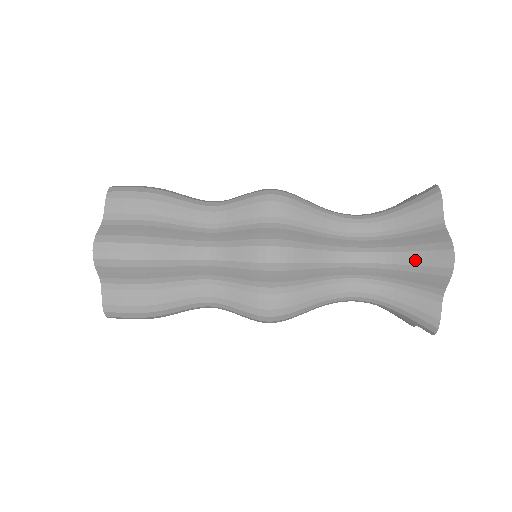
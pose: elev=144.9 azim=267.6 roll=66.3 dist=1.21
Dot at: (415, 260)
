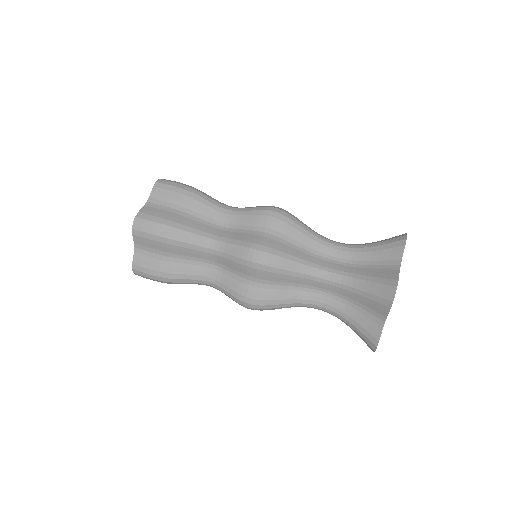
Dot at: (368, 288)
